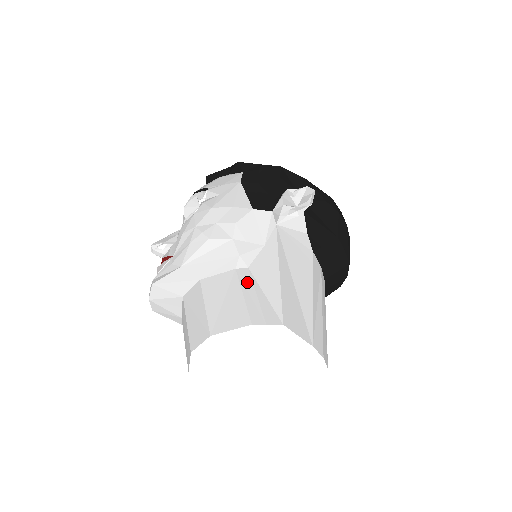
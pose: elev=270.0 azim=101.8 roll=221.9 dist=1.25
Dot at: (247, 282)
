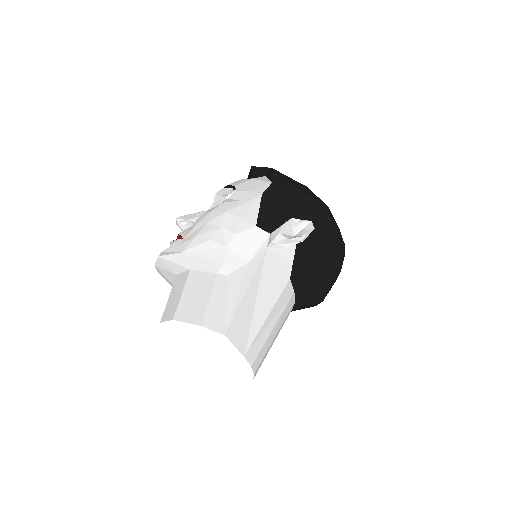
Dot at: (219, 289)
